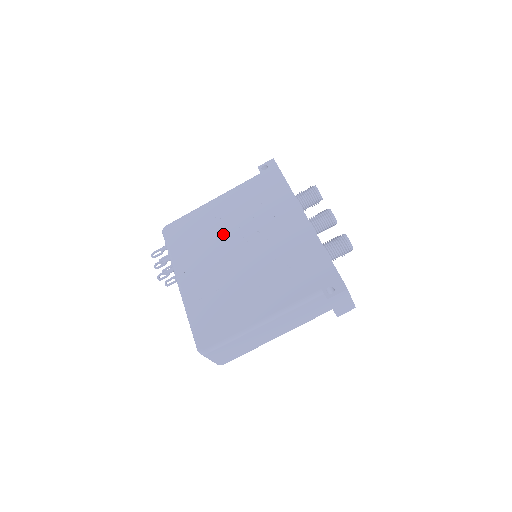
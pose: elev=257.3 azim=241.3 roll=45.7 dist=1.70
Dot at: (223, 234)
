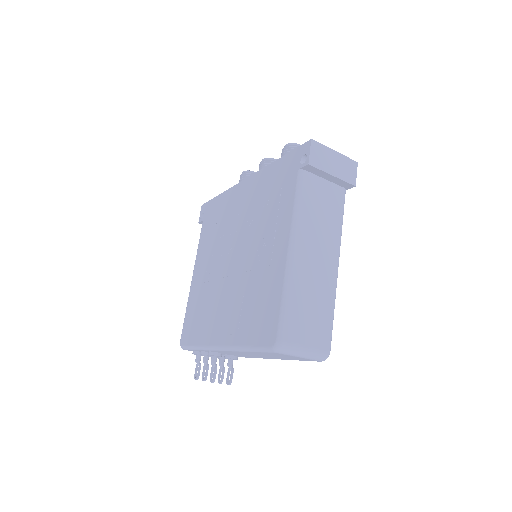
Dot at: (214, 275)
